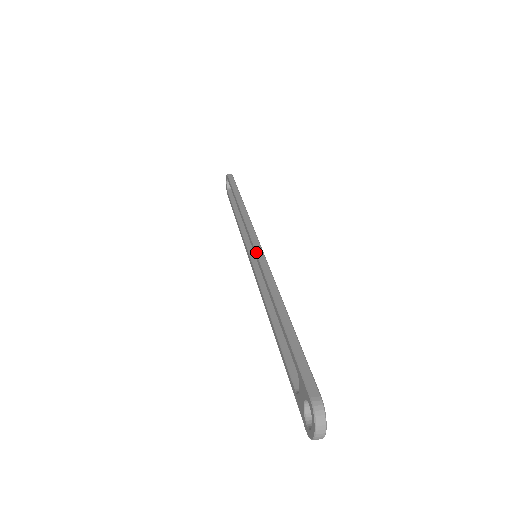
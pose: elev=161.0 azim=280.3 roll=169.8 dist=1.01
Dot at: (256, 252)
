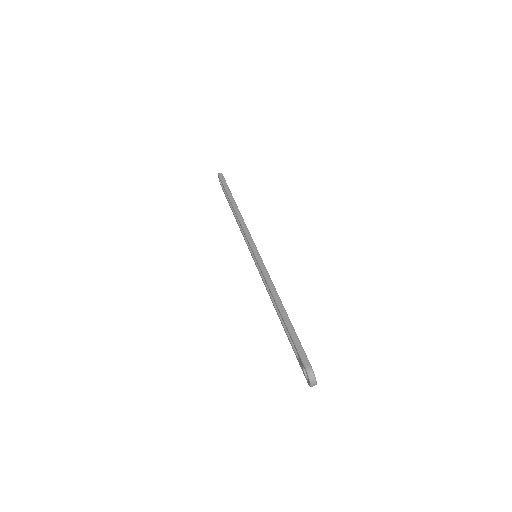
Dot at: (255, 258)
